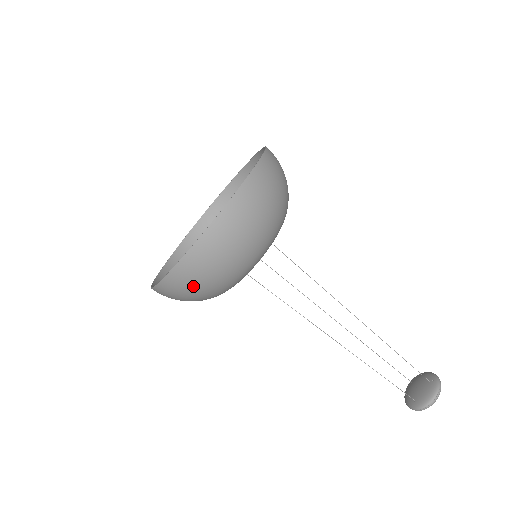
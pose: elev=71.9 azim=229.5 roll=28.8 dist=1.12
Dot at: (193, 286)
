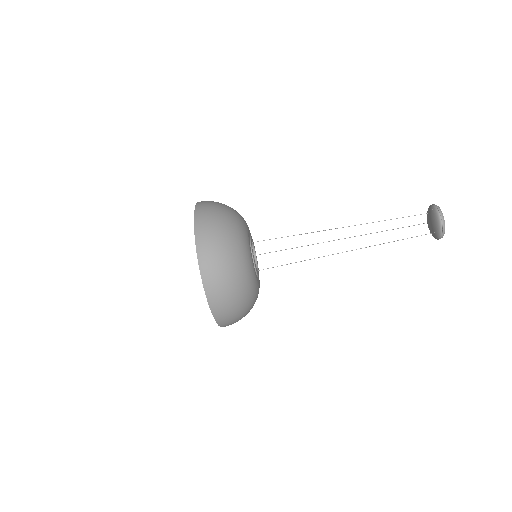
Dot at: (230, 307)
